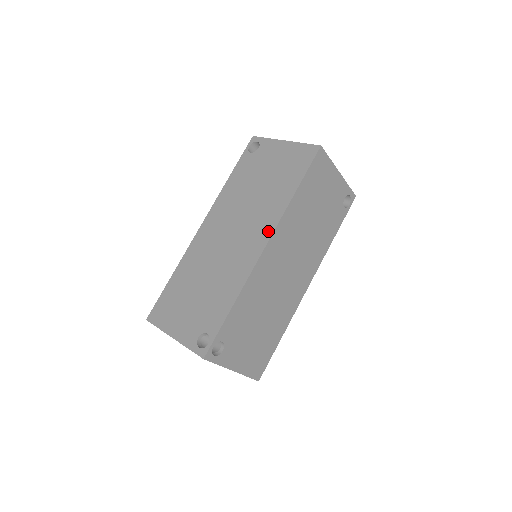
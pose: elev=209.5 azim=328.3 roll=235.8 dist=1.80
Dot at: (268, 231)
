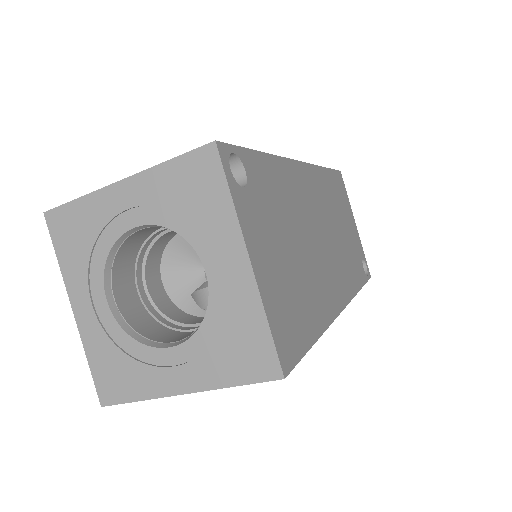
Dot at: occluded
